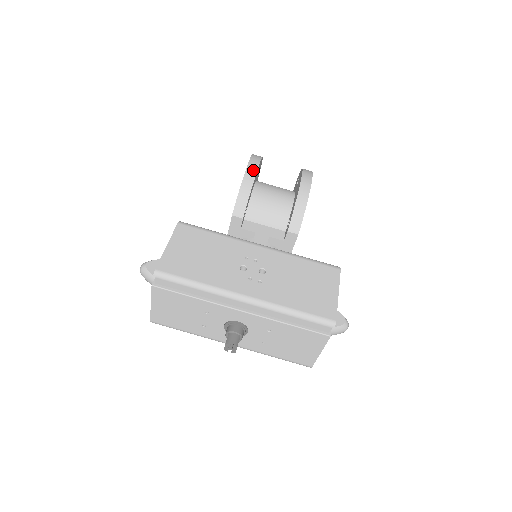
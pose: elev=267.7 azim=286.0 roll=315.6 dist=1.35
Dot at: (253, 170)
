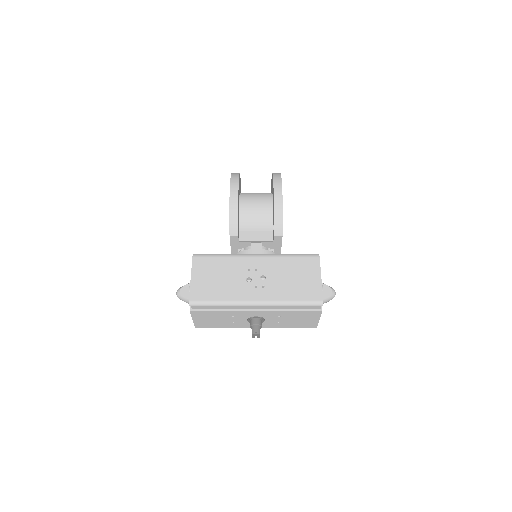
Dot at: (235, 195)
